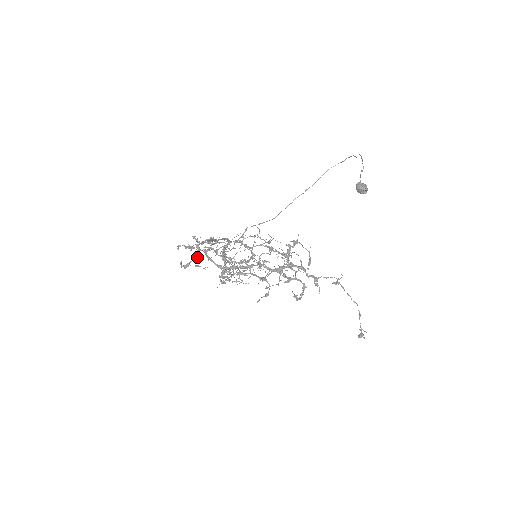
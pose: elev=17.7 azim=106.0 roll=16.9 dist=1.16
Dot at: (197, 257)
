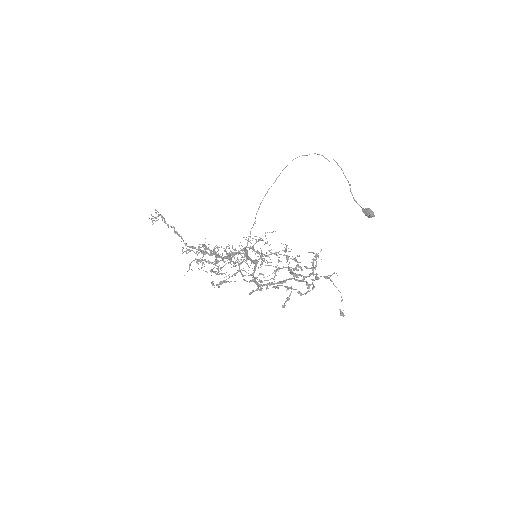
Dot at: (232, 276)
